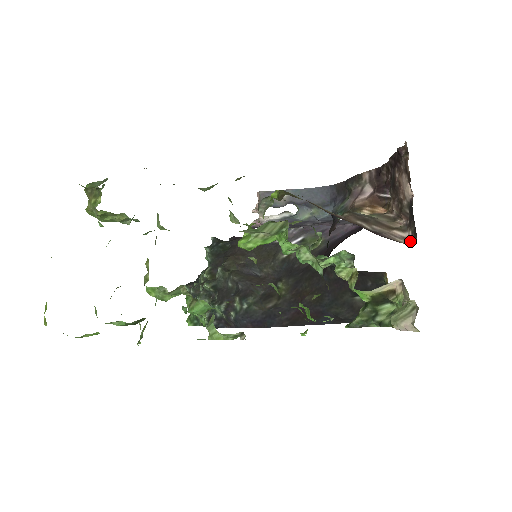
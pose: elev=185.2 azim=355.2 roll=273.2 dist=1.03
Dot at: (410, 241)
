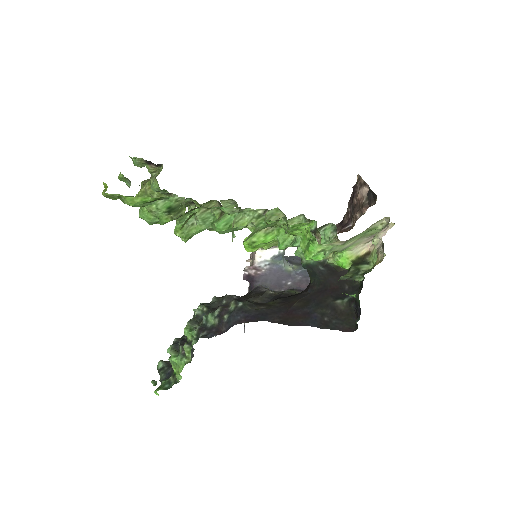
Dot at: (373, 204)
